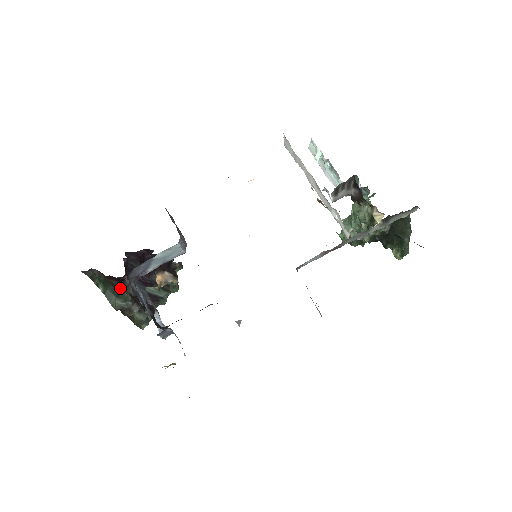
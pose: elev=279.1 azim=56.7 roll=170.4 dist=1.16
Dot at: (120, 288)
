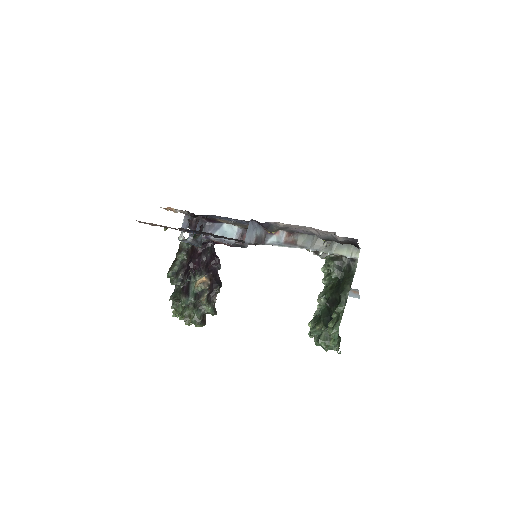
Dot at: (195, 236)
